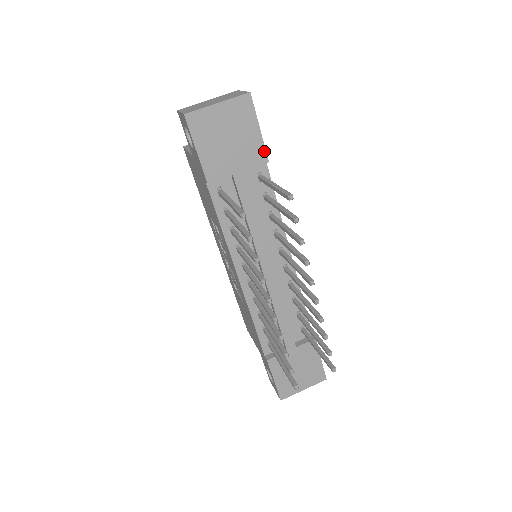
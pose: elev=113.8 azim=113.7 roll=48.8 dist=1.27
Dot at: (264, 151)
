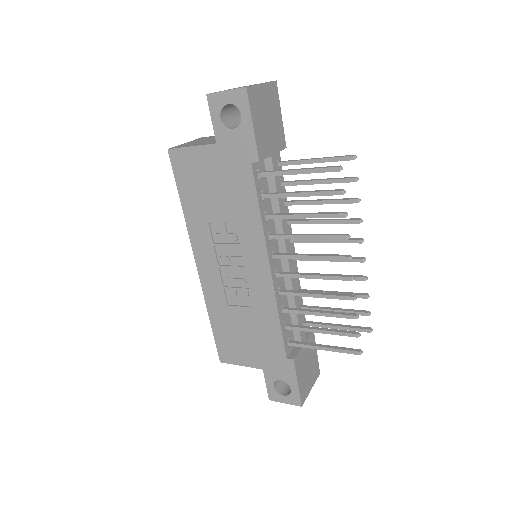
Dot at: (284, 137)
